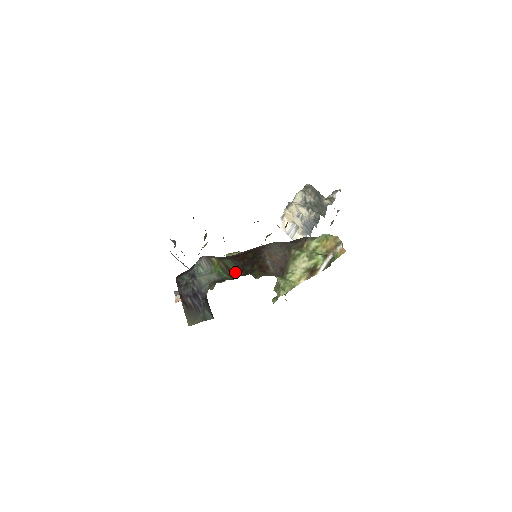
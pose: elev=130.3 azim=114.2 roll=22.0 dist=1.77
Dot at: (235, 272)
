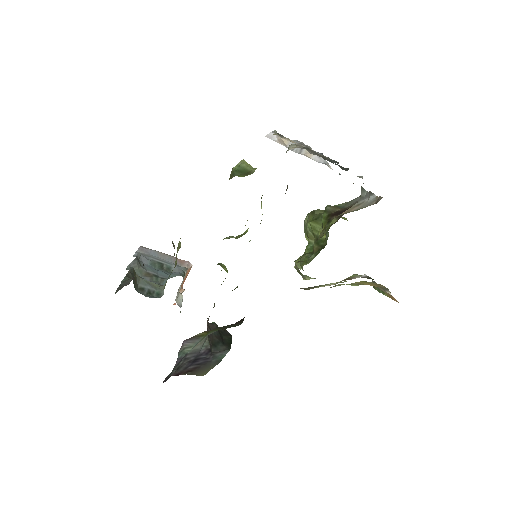
Dot at: (235, 325)
